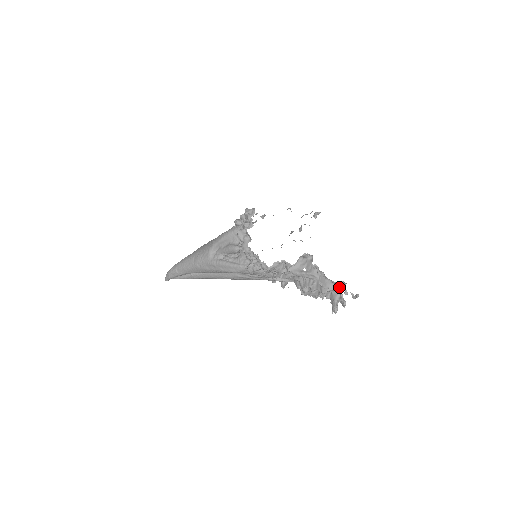
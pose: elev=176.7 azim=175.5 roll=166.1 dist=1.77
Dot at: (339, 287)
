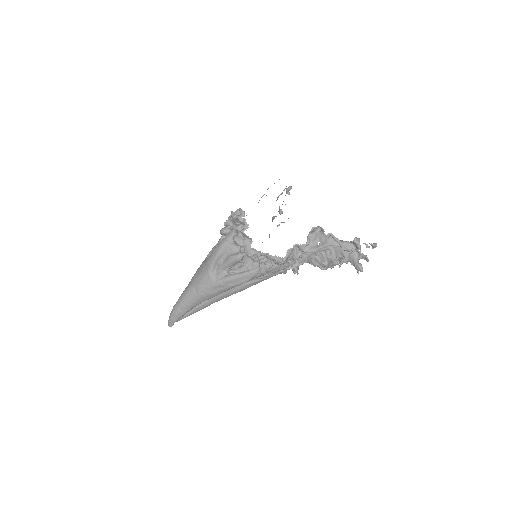
Dot at: occluded
